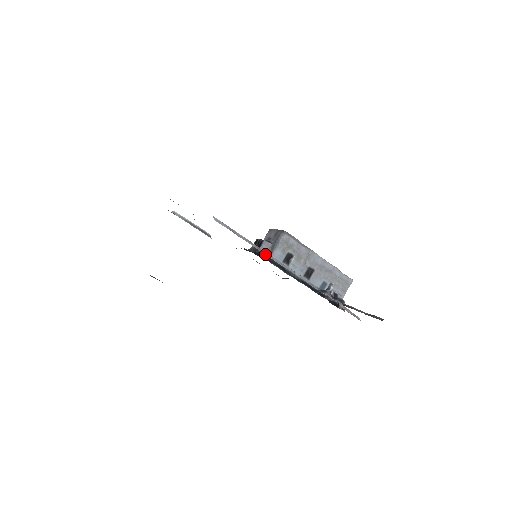
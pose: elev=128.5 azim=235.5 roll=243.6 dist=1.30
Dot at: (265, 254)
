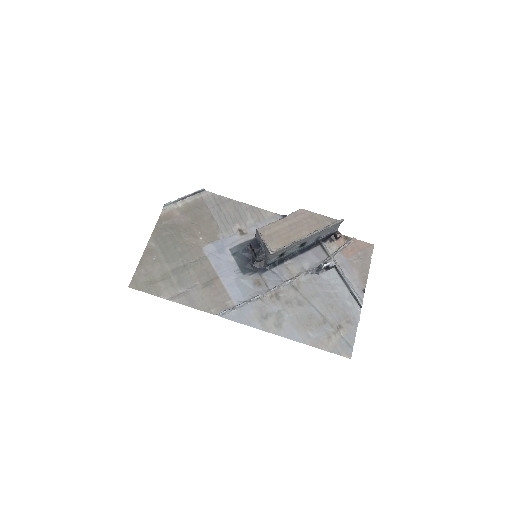
Dot at: (264, 297)
